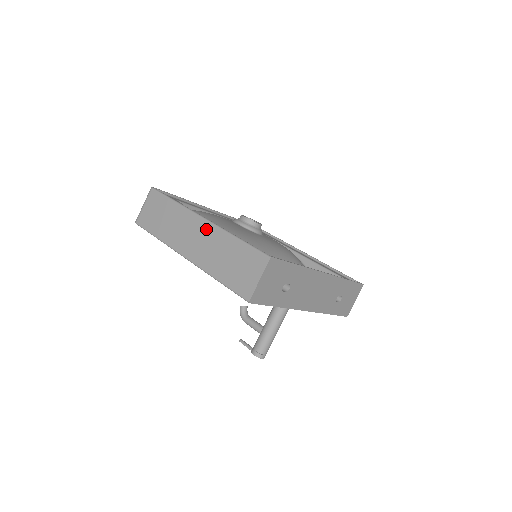
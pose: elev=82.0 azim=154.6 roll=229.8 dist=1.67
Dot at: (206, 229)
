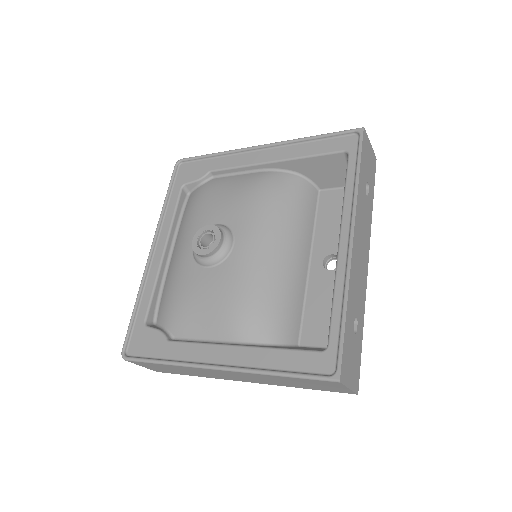
Dot at: (234, 374)
